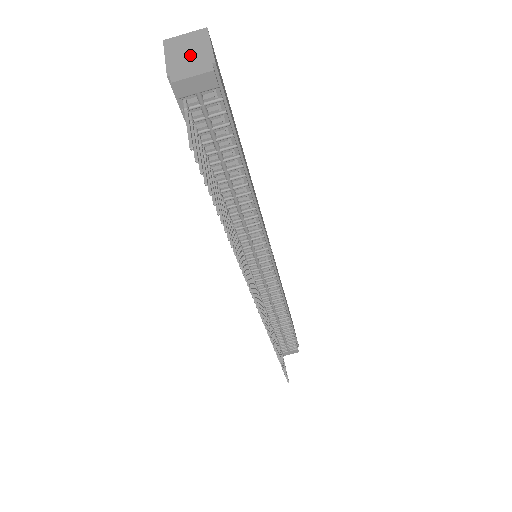
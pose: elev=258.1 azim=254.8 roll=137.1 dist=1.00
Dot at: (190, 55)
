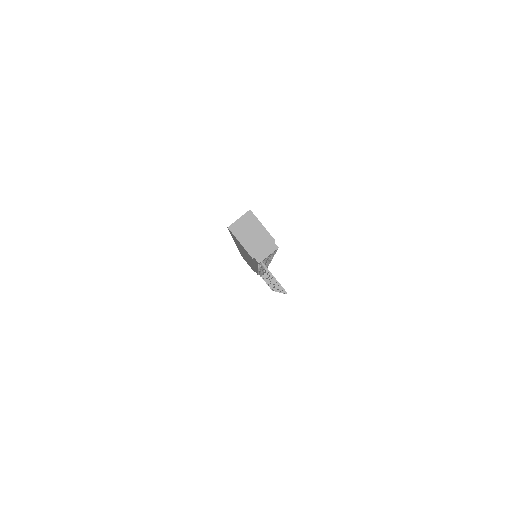
Dot at: (256, 238)
